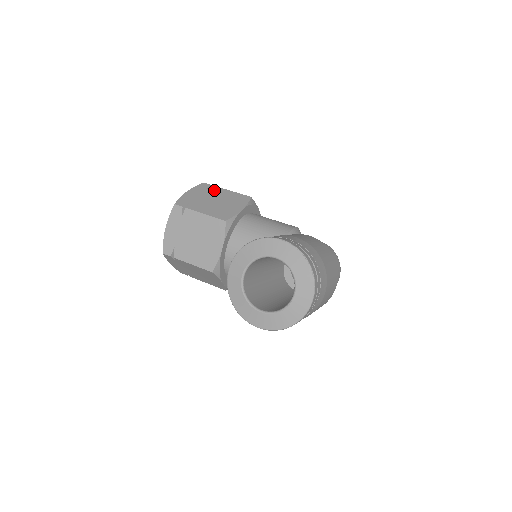
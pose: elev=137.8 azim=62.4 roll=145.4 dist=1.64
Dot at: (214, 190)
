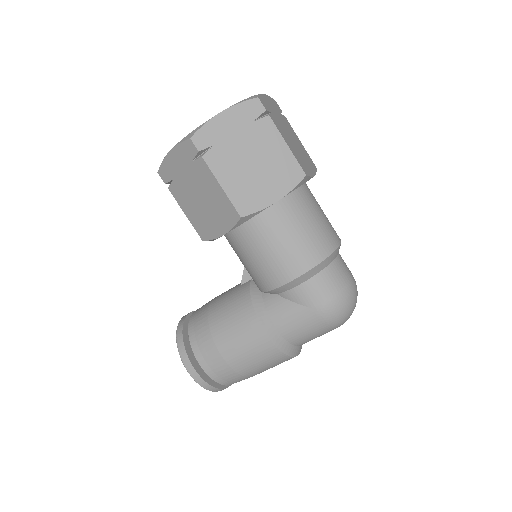
Dot at: (200, 170)
